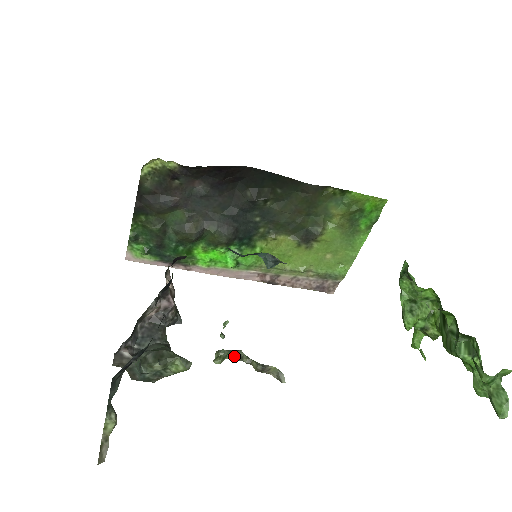
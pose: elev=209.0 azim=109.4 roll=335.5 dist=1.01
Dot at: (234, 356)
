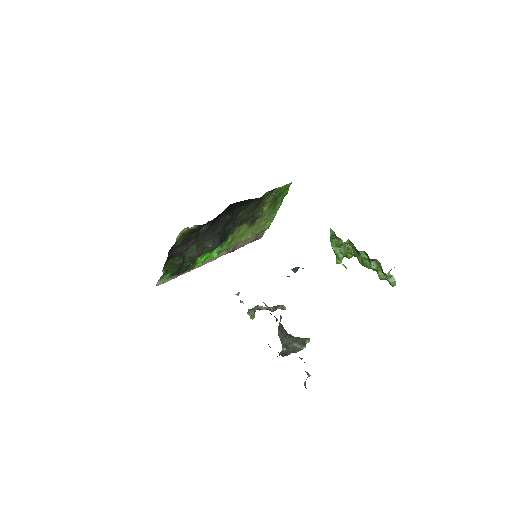
Dot at: occluded
